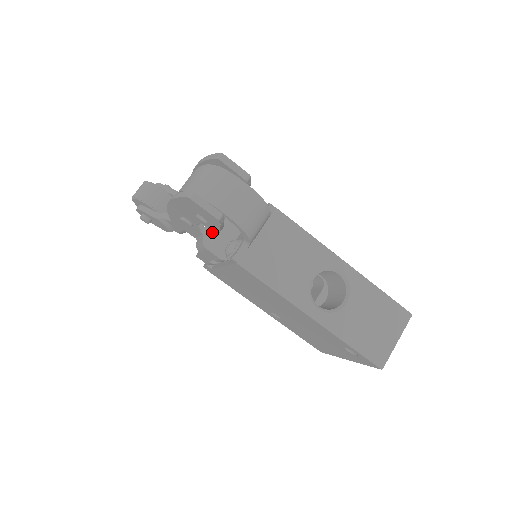
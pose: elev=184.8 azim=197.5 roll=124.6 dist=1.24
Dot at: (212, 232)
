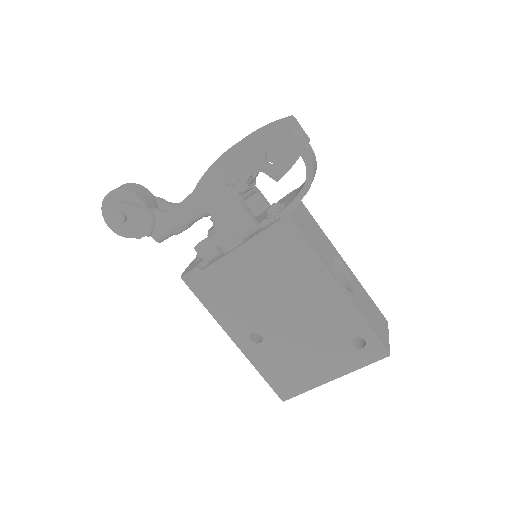
Dot at: occluded
